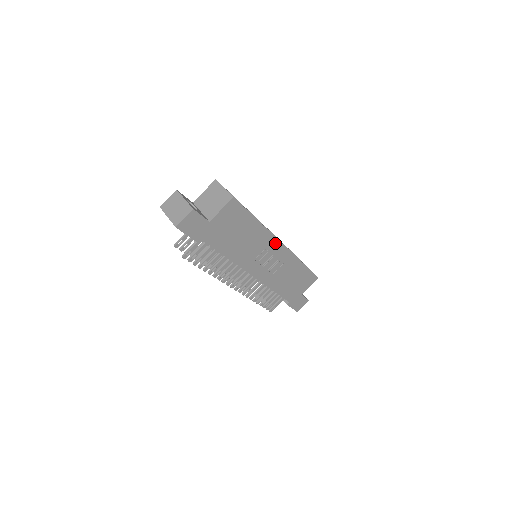
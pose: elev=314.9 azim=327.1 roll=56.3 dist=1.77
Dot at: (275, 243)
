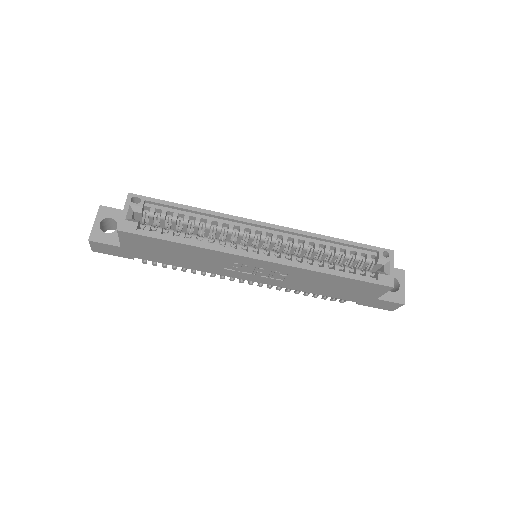
Dot at: (243, 258)
